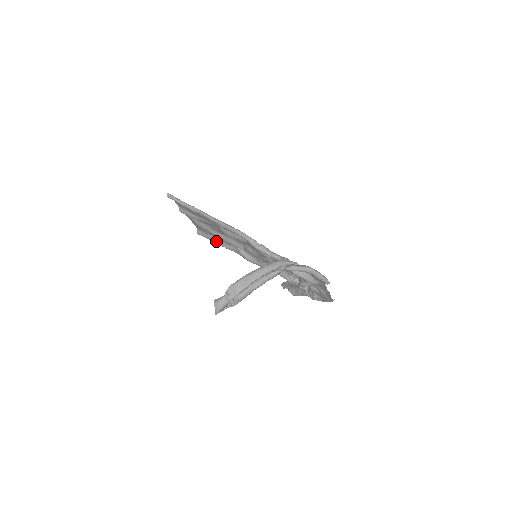
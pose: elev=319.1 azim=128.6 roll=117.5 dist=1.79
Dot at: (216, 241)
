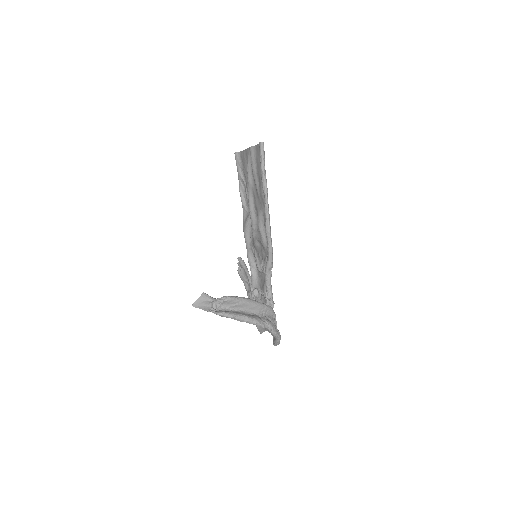
Dot at: (241, 183)
